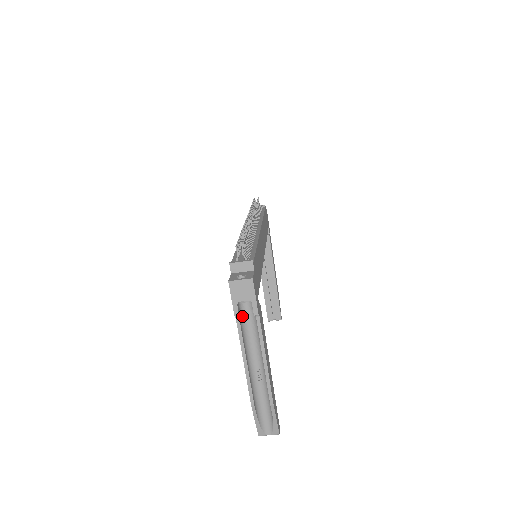
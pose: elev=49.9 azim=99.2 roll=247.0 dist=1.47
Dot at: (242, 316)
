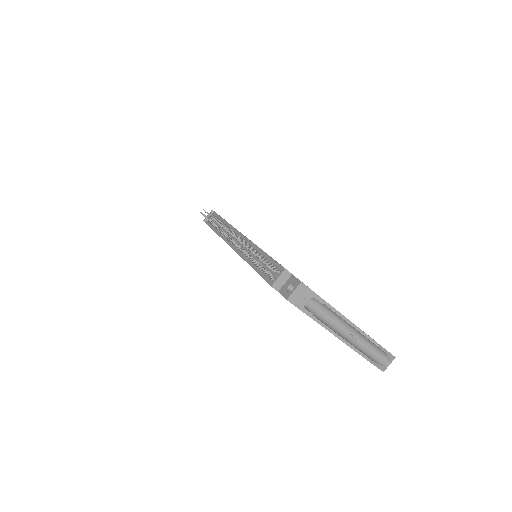
Dot at: (311, 312)
